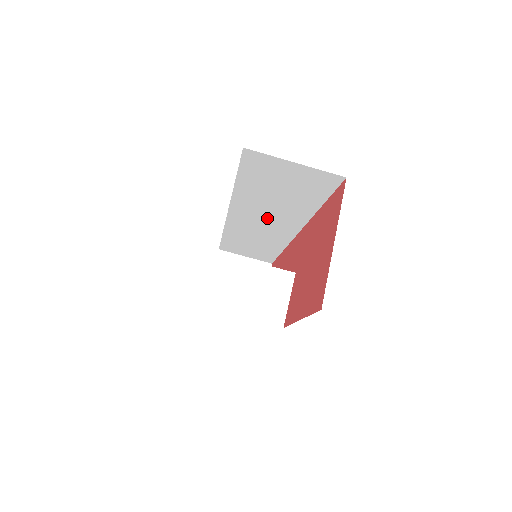
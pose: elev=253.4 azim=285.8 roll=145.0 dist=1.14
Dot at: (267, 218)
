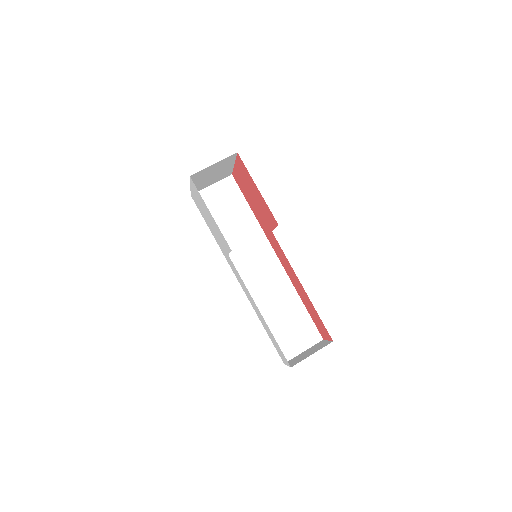
Dot at: (251, 255)
